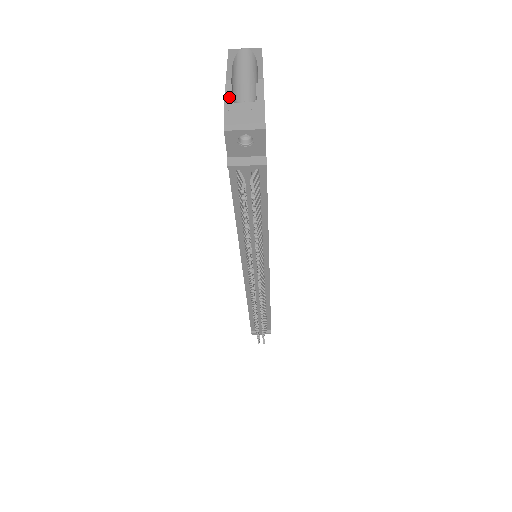
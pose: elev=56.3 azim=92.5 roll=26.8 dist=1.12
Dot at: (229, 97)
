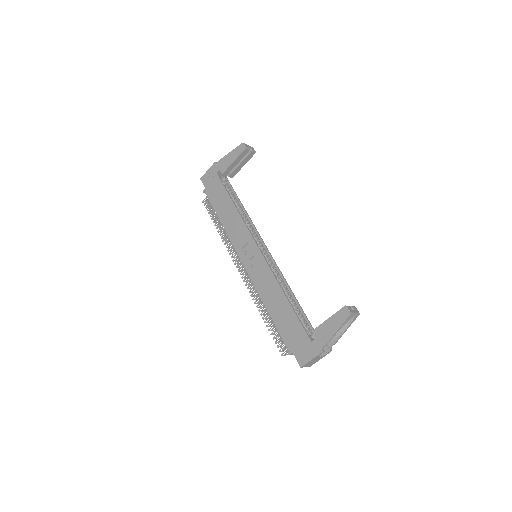
Dot at: occluded
